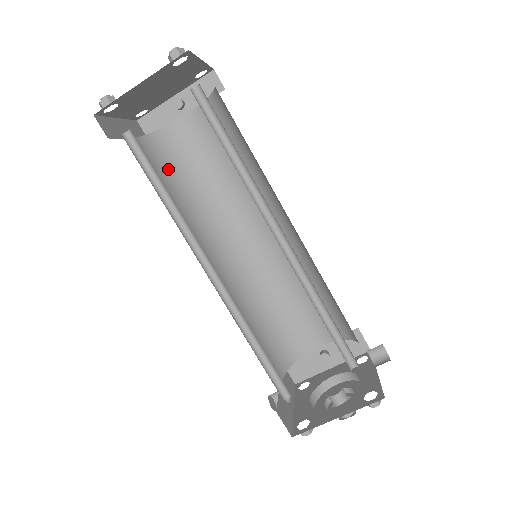
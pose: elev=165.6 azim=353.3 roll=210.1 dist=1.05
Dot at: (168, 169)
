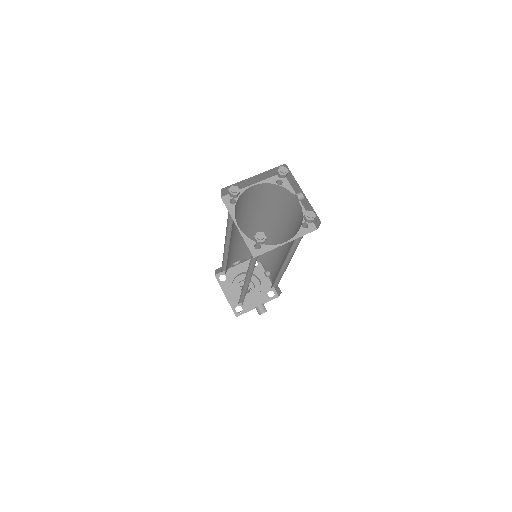
Dot at: (268, 197)
